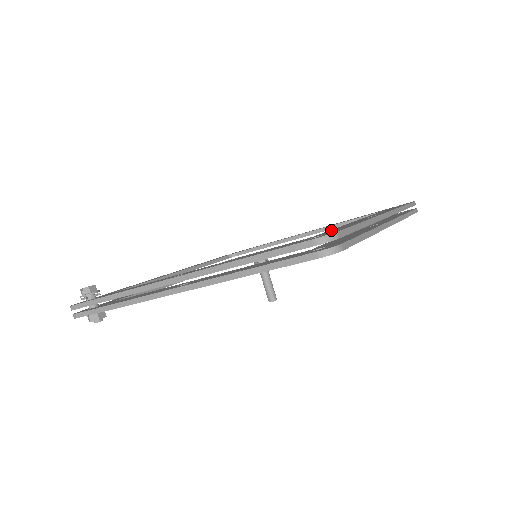
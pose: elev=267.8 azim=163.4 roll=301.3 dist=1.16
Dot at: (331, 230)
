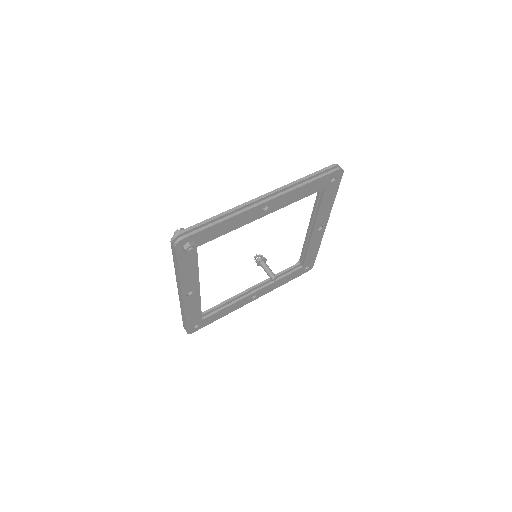
Dot at: occluded
